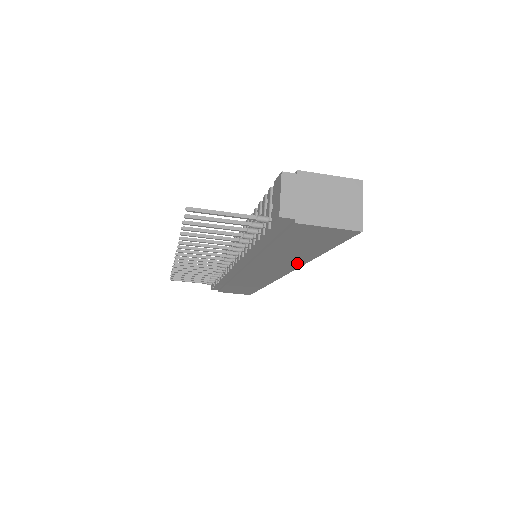
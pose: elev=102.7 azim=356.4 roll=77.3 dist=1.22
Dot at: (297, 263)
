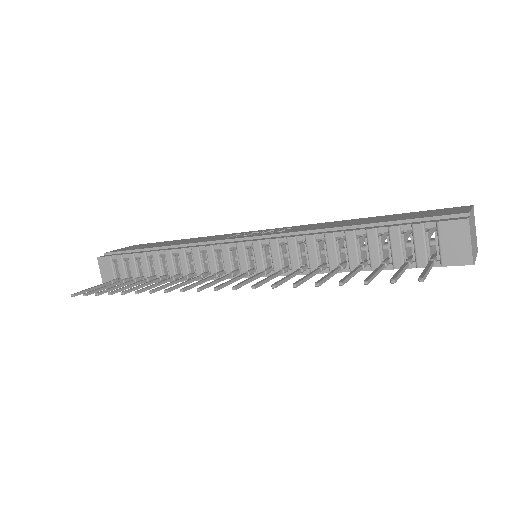
Dot at: occluded
